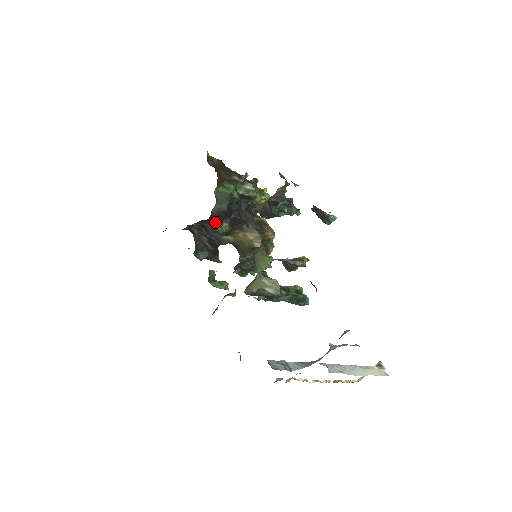
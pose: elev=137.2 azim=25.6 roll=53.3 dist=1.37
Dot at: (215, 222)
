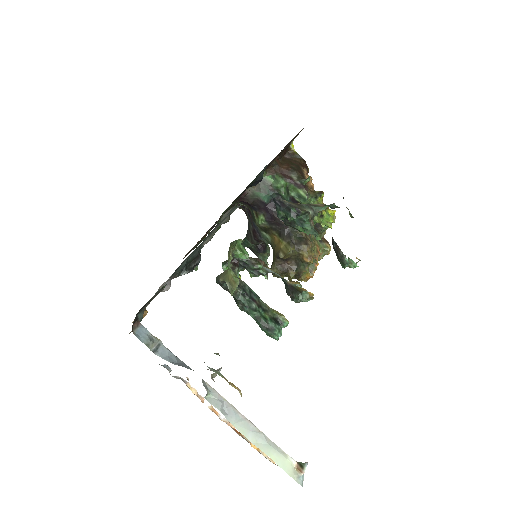
Dot at: (254, 210)
